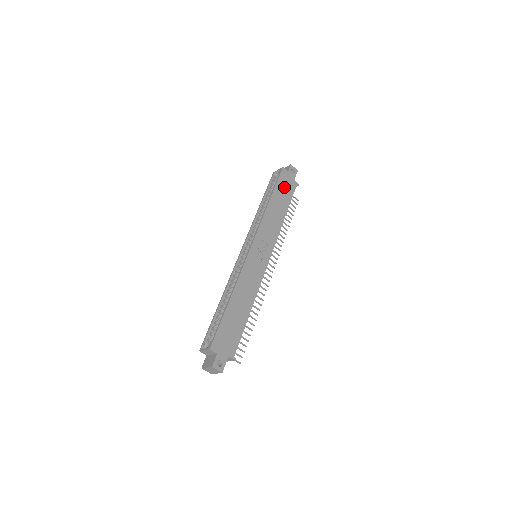
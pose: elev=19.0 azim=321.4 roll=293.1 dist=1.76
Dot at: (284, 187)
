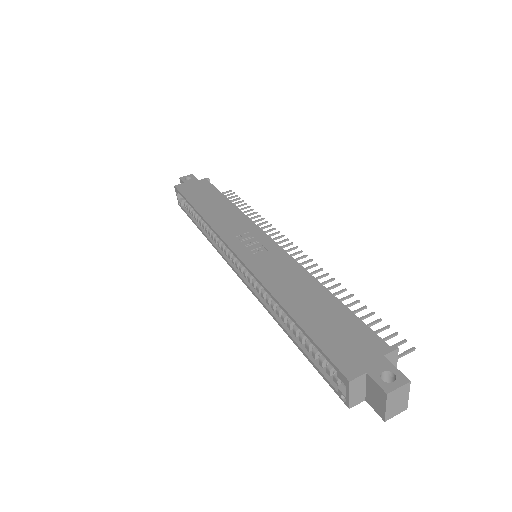
Dot at: (197, 192)
